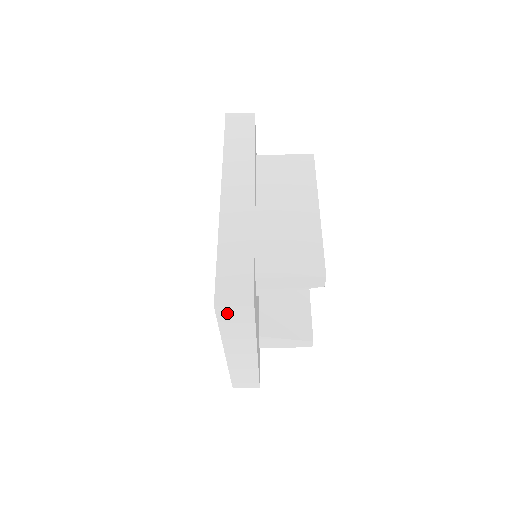
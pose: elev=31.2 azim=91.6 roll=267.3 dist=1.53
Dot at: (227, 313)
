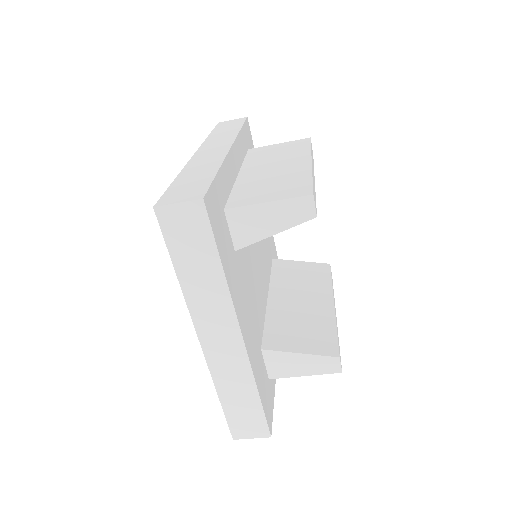
Dot at: (174, 224)
